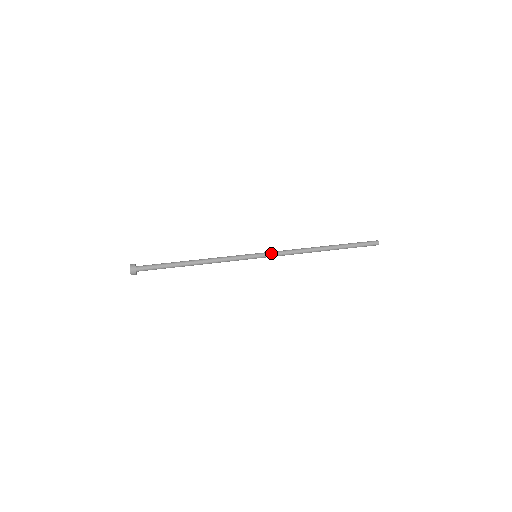
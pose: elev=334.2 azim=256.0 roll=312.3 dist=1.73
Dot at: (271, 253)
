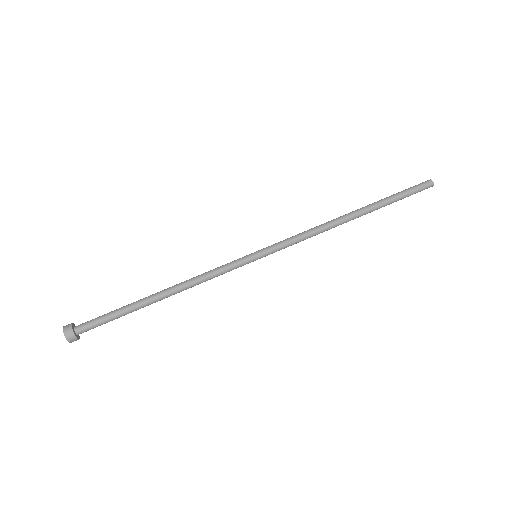
Dot at: (277, 244)
